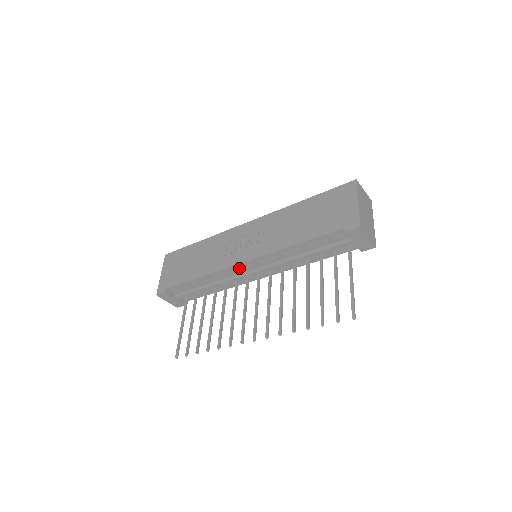
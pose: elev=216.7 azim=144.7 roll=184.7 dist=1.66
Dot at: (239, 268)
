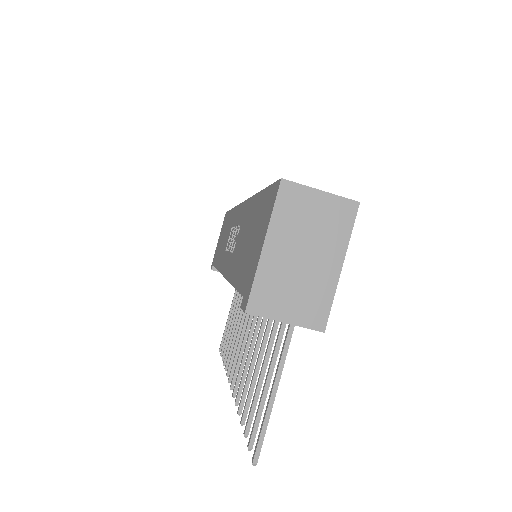
Dot at: occluded
